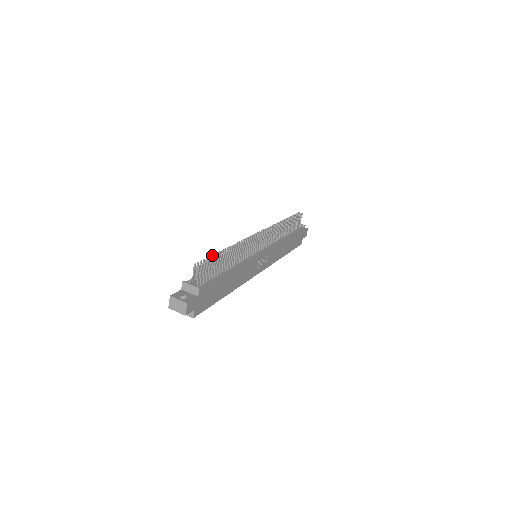
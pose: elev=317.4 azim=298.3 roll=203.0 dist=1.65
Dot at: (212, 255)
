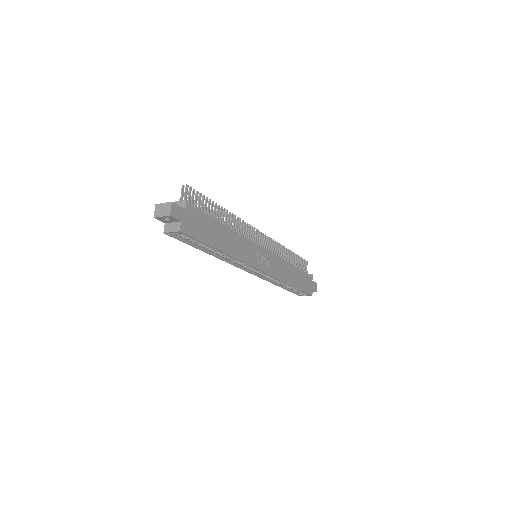
Dot at: occluded
